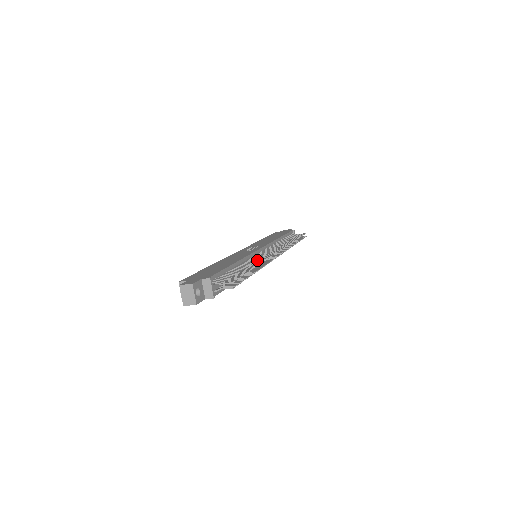
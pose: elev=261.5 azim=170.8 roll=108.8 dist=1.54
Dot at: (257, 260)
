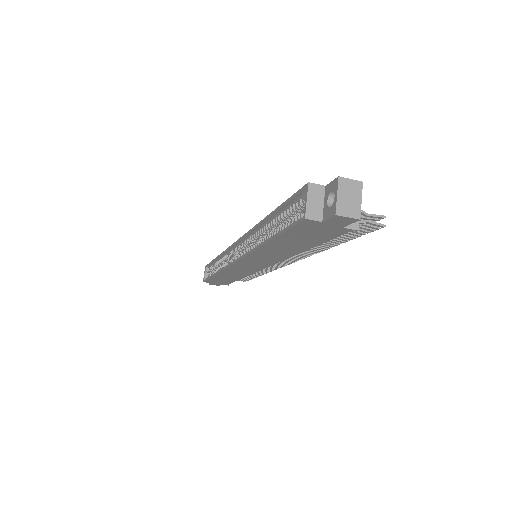
Dot at: occluded
